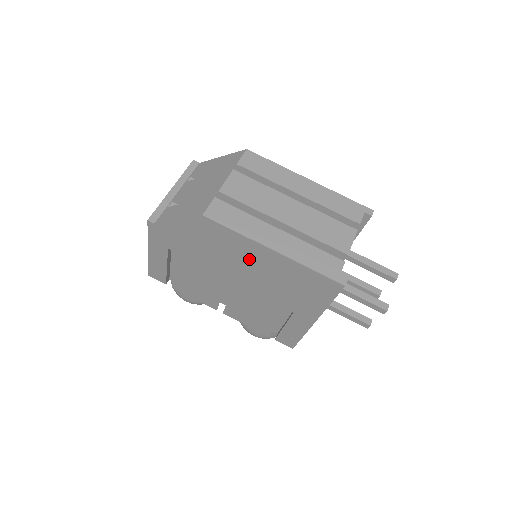
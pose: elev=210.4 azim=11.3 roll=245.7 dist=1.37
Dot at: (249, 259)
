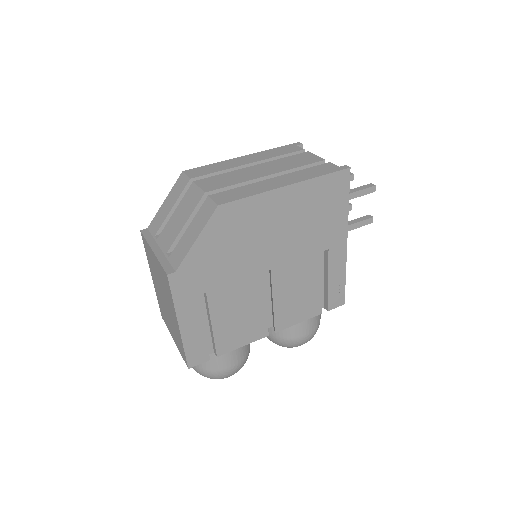
Dot at: (273, 221)
